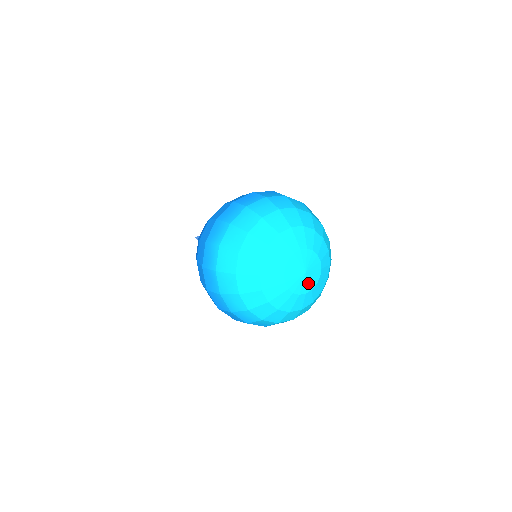
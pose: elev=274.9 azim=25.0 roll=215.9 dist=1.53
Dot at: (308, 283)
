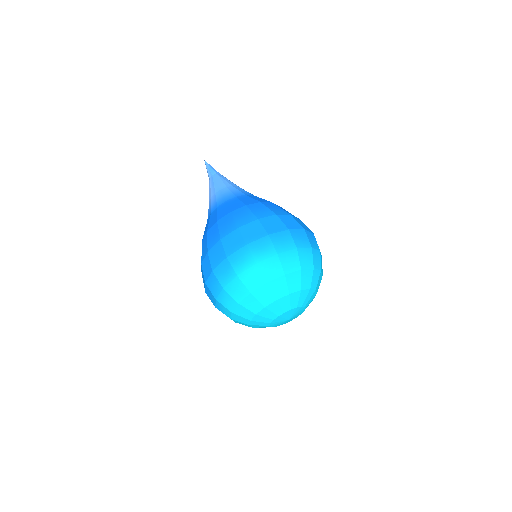
Dot at: (282, 323)
